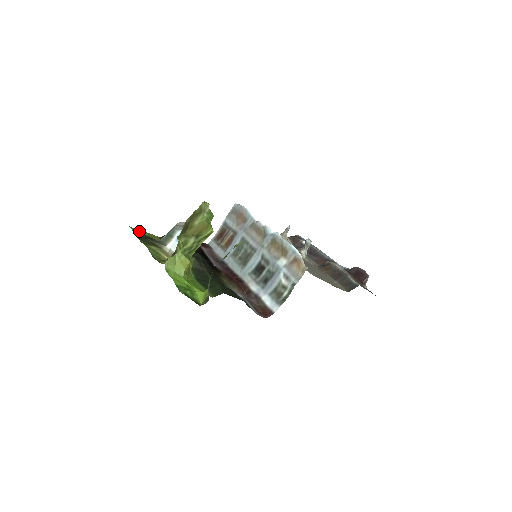
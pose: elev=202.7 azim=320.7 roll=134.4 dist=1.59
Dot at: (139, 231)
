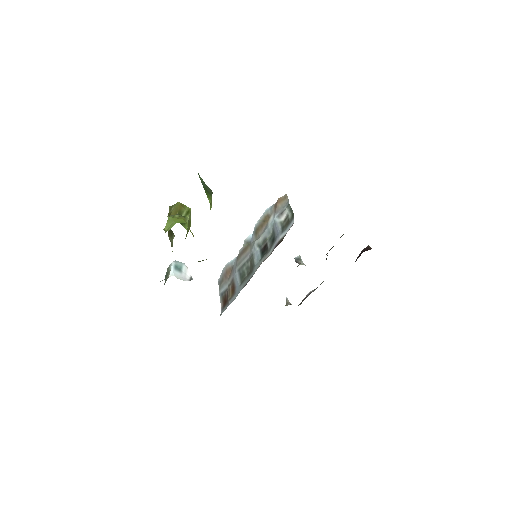
Dot at: occluded
